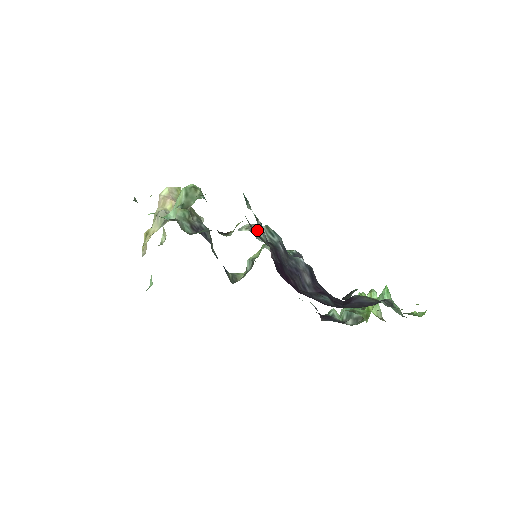
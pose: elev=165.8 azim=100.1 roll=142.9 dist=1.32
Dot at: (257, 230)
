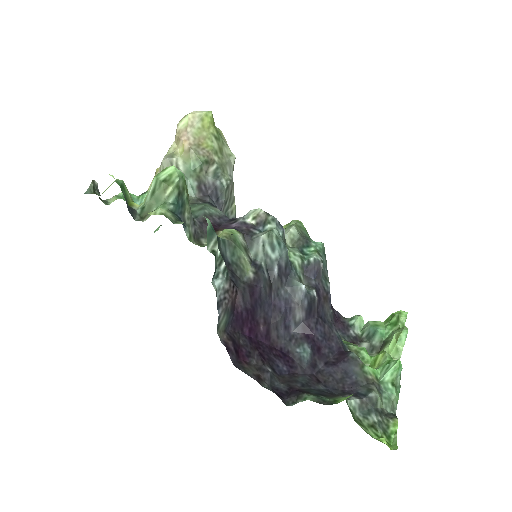
Dot at: (214, 278)
